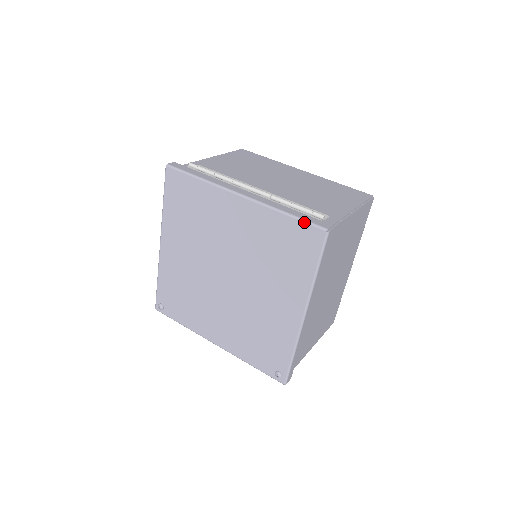
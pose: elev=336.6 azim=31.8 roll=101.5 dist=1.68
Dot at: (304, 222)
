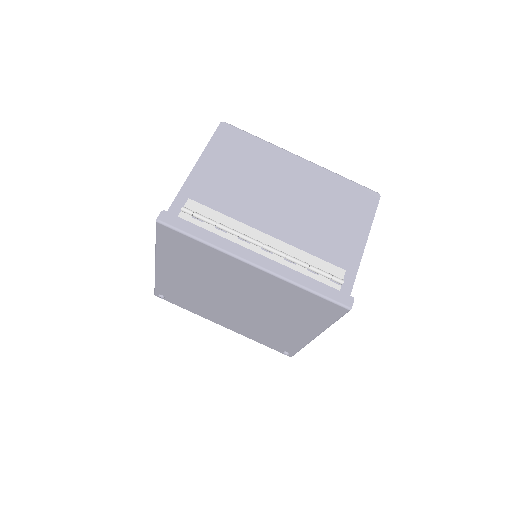
Dot at: (326, 300)
